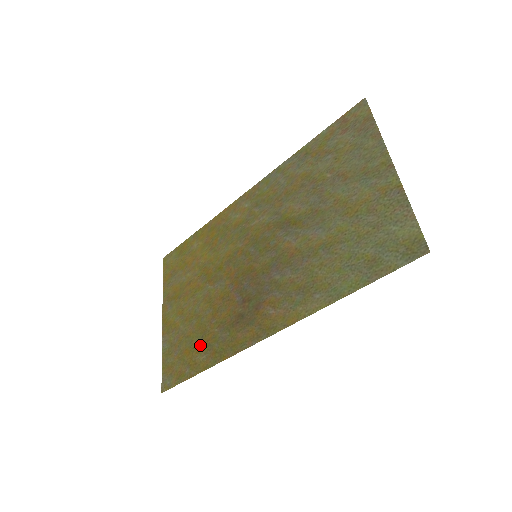
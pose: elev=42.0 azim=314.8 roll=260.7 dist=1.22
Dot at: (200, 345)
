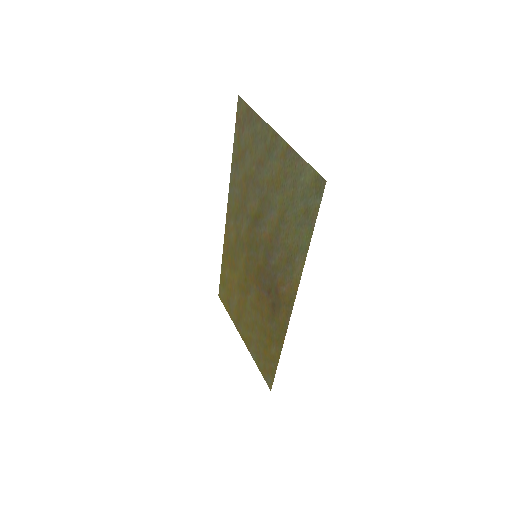
Dot at: (268, 342)
